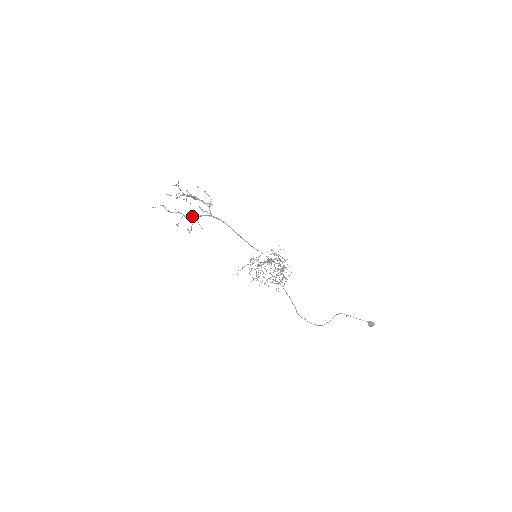
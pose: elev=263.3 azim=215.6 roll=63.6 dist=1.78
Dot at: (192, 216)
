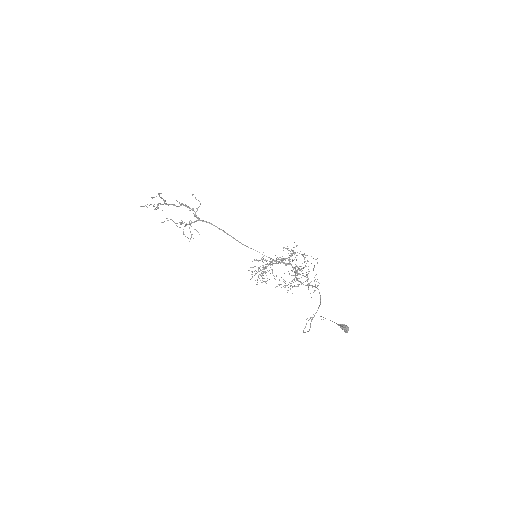
Dot at: occluded
